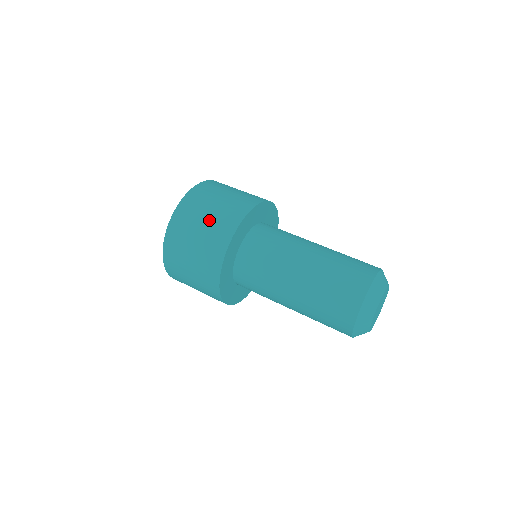
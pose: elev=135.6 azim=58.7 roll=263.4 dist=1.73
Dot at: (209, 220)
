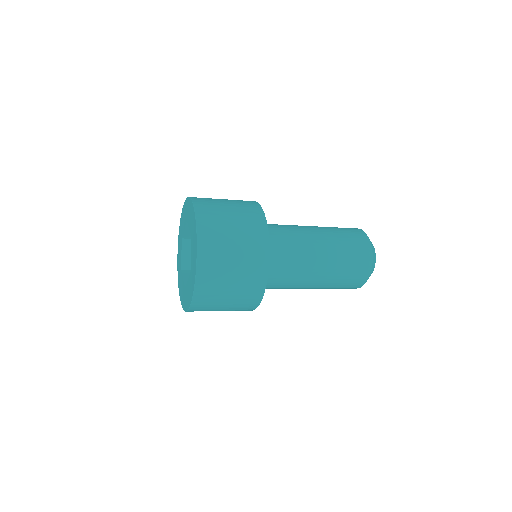
Dot at: (233, 206)
